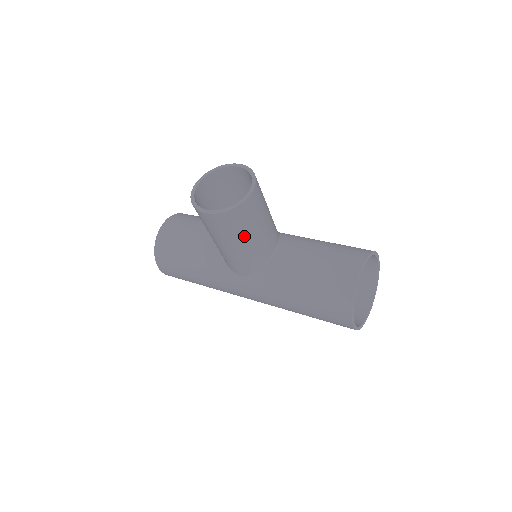
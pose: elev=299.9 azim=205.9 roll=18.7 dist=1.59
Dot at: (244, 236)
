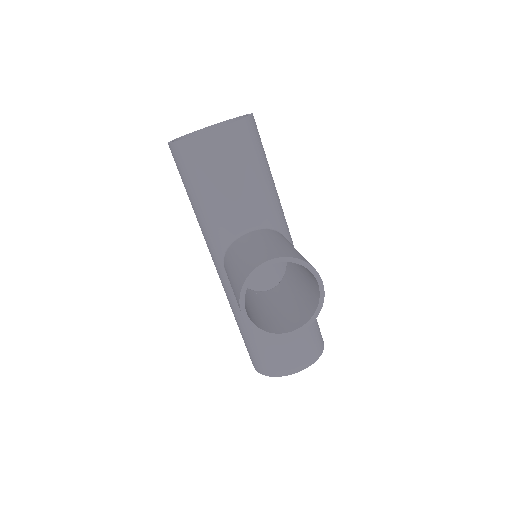
Dot at: occluded
